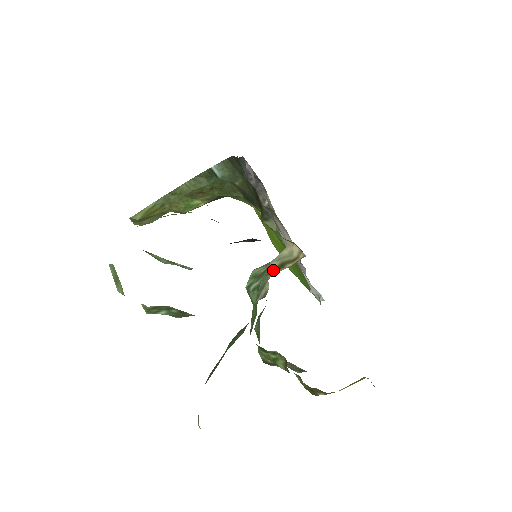
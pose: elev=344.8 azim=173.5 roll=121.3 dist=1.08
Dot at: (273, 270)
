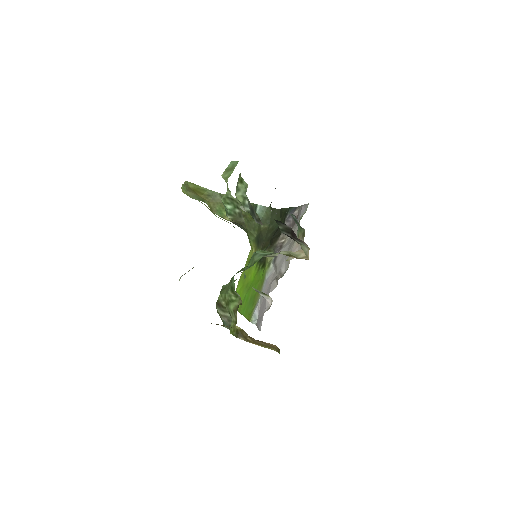
Dot at: occluded
